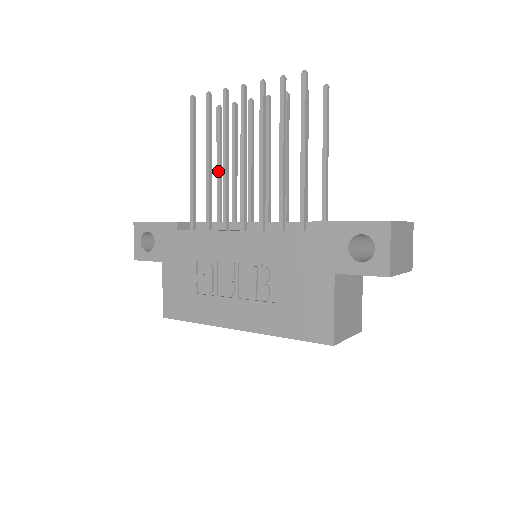
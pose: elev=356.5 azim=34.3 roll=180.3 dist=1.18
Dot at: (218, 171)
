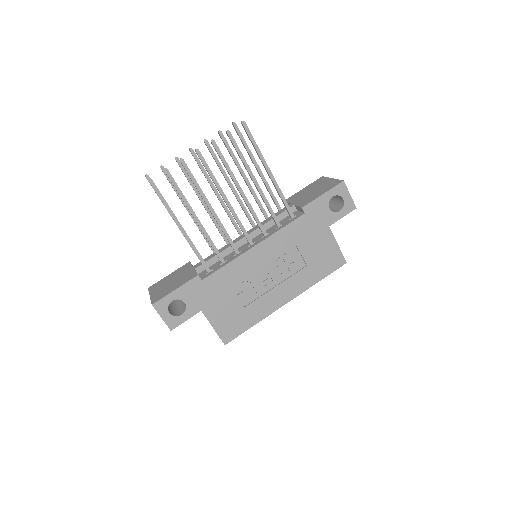
Dot at: occluded
